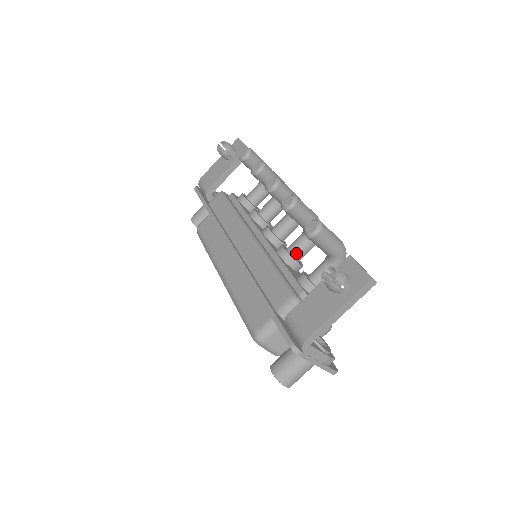
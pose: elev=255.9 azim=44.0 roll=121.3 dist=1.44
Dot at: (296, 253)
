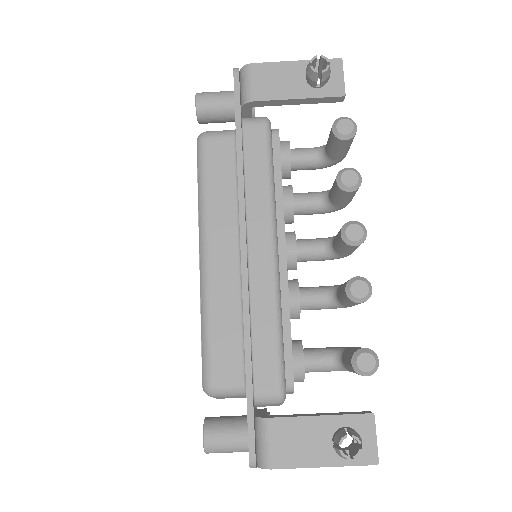
Dot at: (306, 307)
